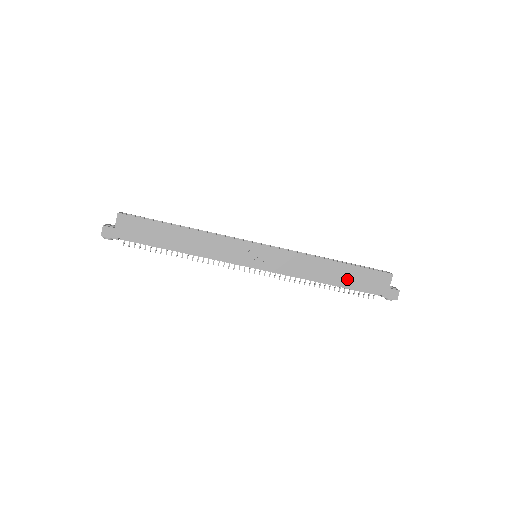
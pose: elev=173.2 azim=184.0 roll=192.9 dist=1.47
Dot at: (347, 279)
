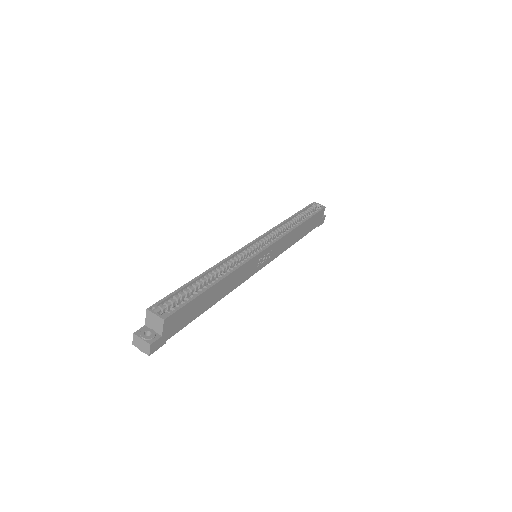
Dot at: (306, 230)
